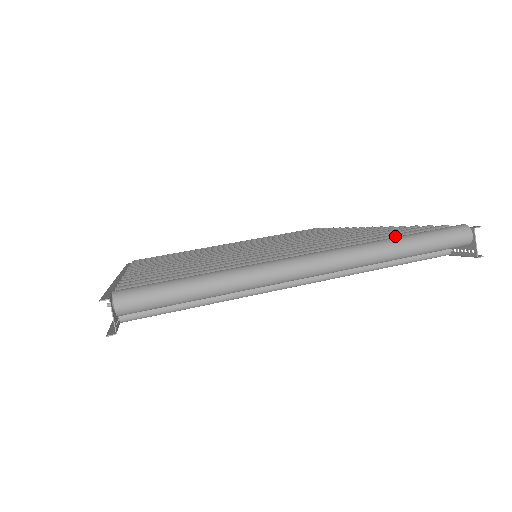
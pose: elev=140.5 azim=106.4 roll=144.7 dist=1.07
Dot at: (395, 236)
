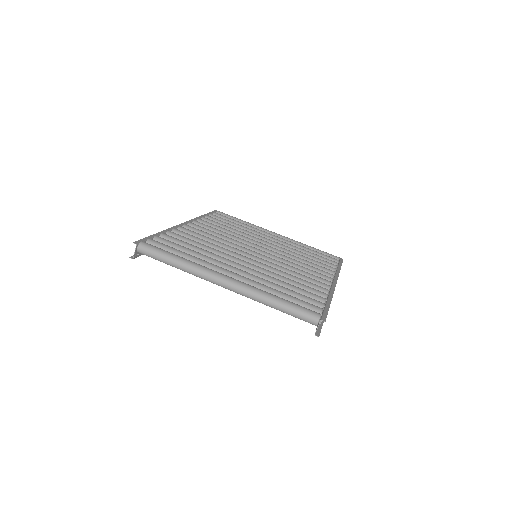
Dot at: (287, 296)
